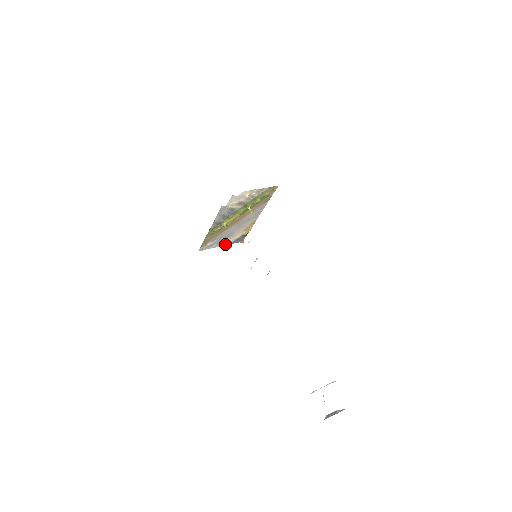
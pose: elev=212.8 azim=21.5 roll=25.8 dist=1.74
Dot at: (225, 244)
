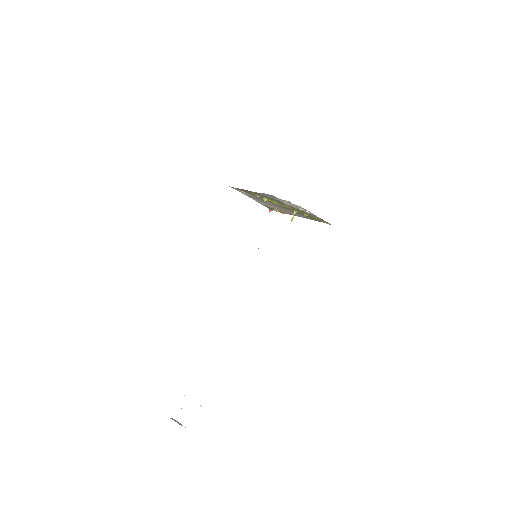
Dot at: (255, 200)
